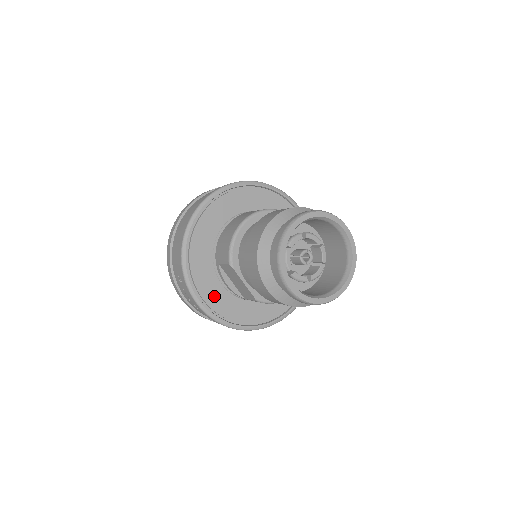
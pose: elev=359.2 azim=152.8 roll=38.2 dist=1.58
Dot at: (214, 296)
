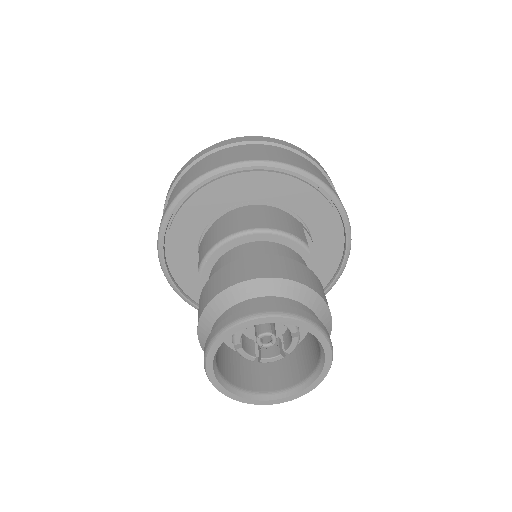
Dot at: (185, 272)
